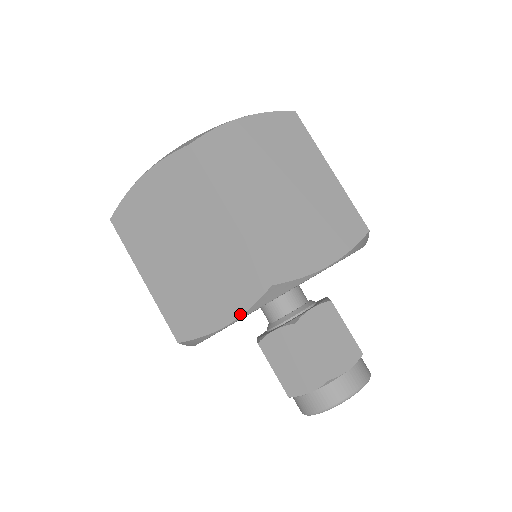
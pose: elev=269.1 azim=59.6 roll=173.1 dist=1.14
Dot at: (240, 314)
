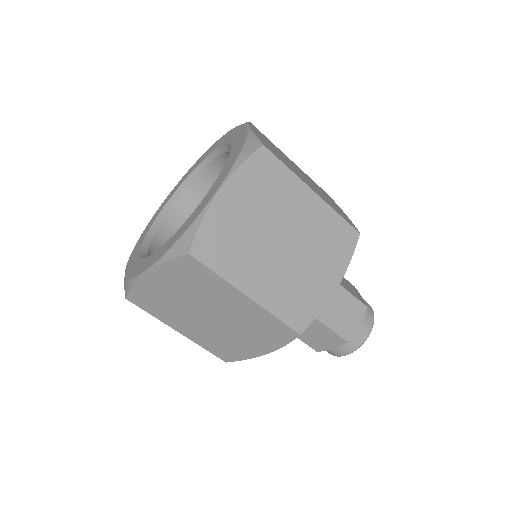
Dot at: (345, 271)
